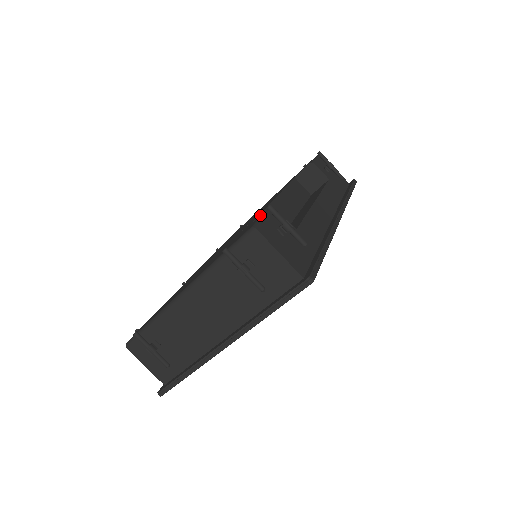
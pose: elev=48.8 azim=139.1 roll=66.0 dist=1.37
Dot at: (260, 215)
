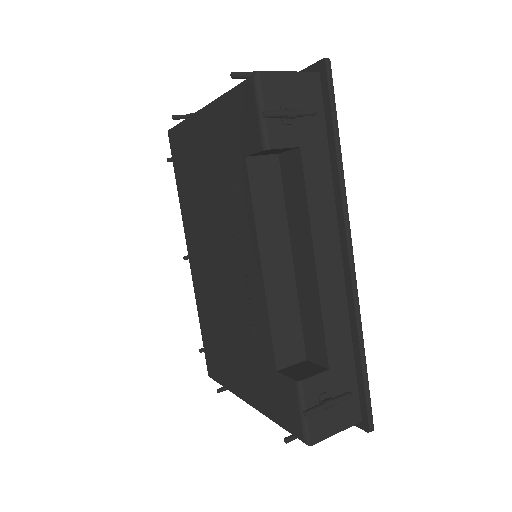
Dot at: (286, 377)
